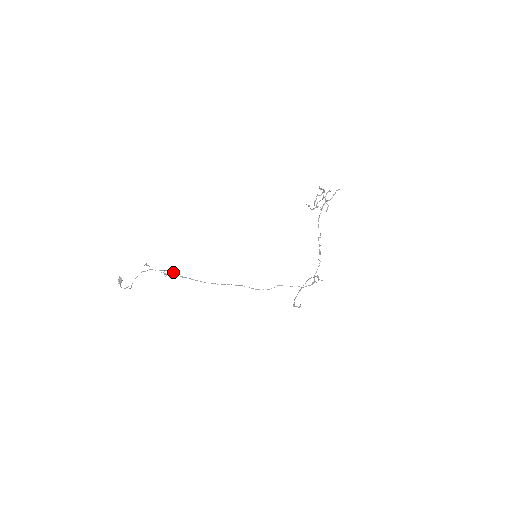
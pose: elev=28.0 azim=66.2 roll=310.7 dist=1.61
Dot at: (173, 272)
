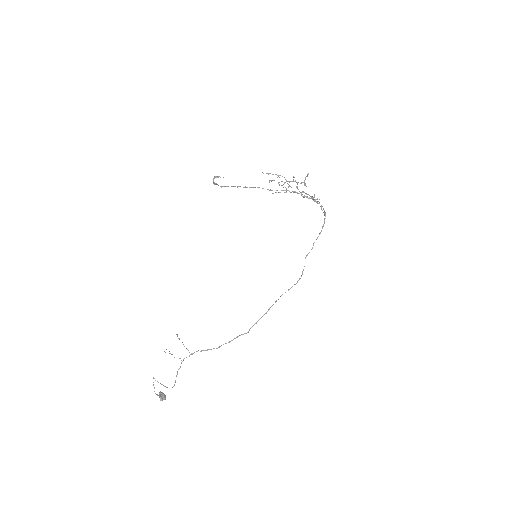
Dot at: (208, 349)
